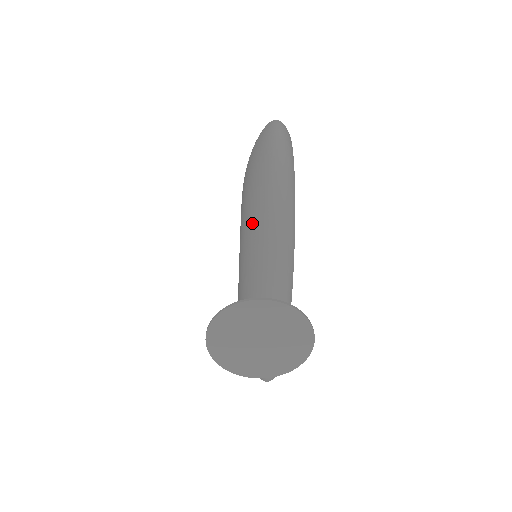
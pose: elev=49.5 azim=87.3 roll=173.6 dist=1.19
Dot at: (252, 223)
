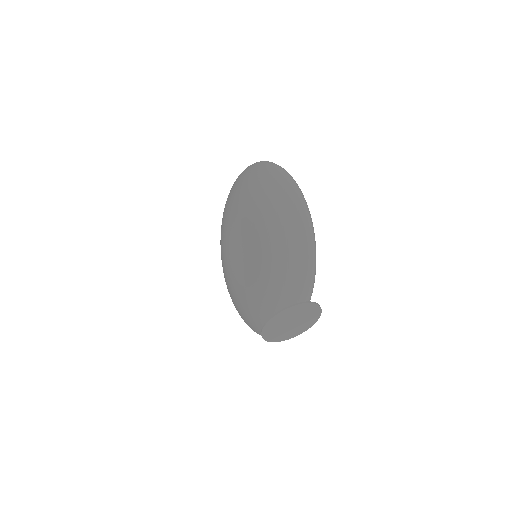
Dot at: (288, 253)
